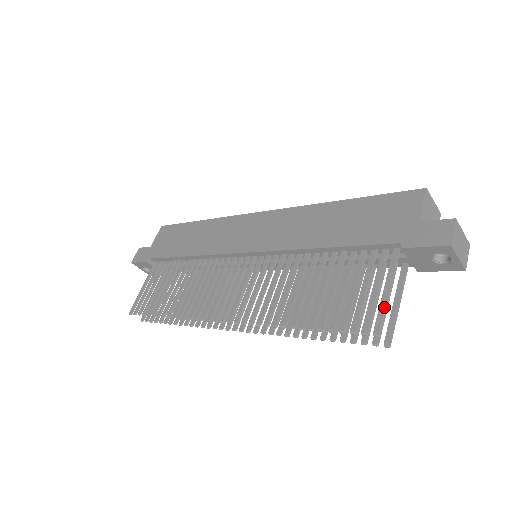
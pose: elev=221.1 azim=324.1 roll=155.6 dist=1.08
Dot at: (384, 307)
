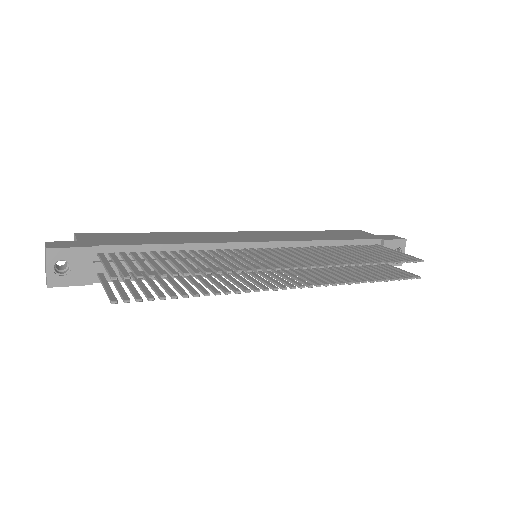
Dot at: (409, 255)
